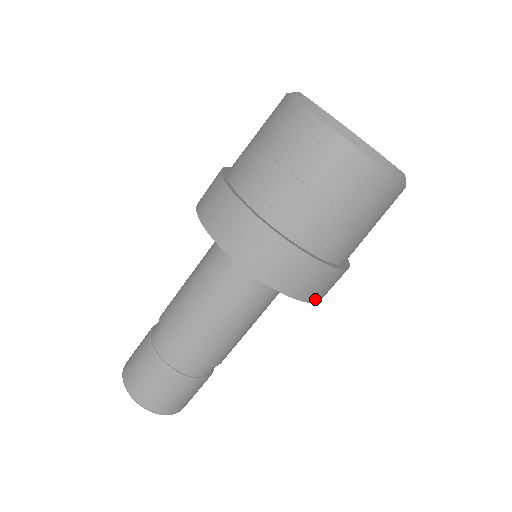
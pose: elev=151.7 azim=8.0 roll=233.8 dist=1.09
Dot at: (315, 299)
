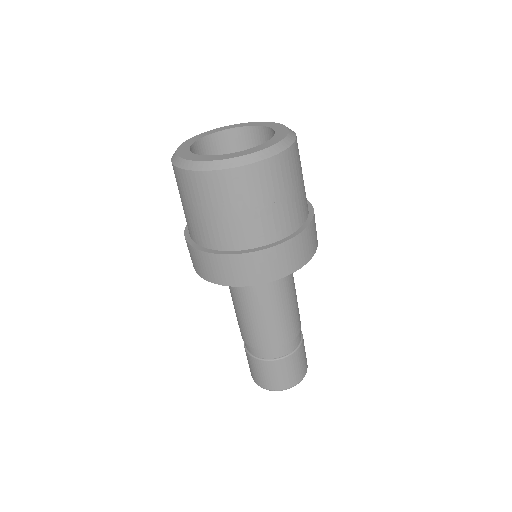
Dot at: (262, 280)
